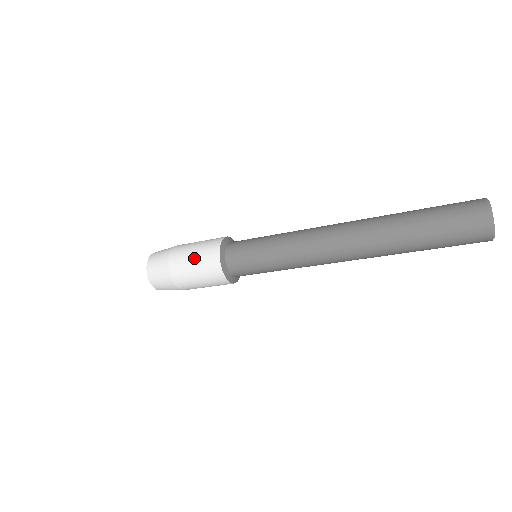
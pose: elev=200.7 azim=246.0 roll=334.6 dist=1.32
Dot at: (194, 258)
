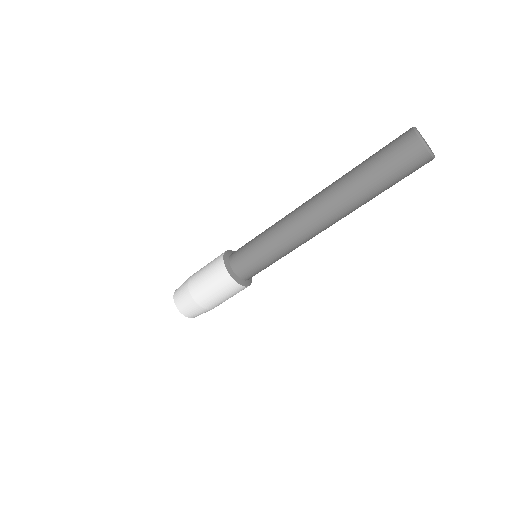
Dot at: (212, 288)
